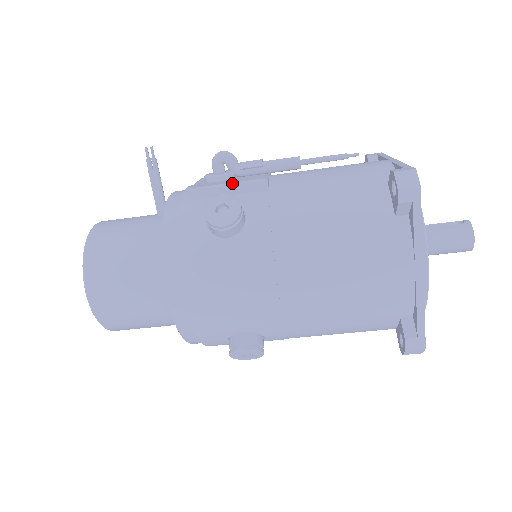
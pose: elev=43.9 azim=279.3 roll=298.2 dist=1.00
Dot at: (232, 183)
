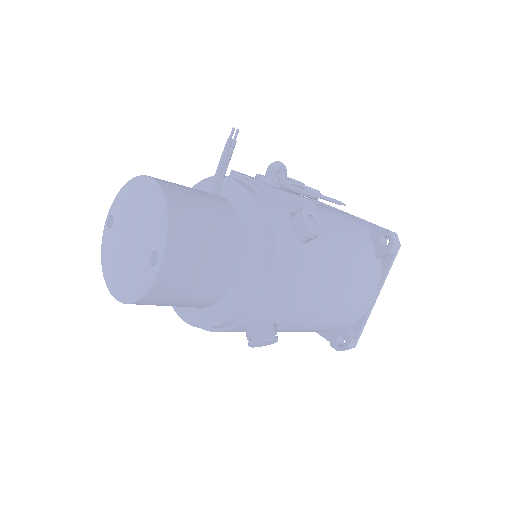
Dot at: (299, 196)
